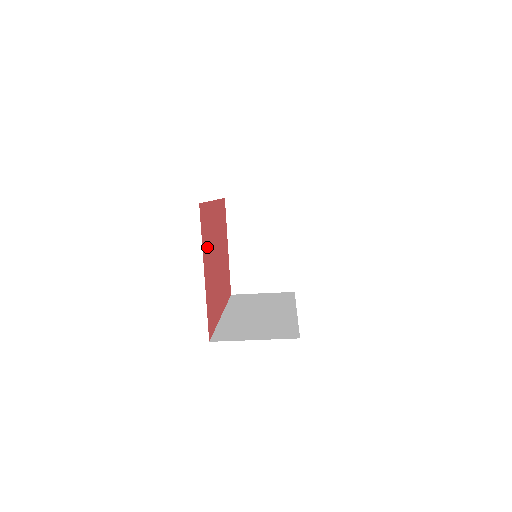
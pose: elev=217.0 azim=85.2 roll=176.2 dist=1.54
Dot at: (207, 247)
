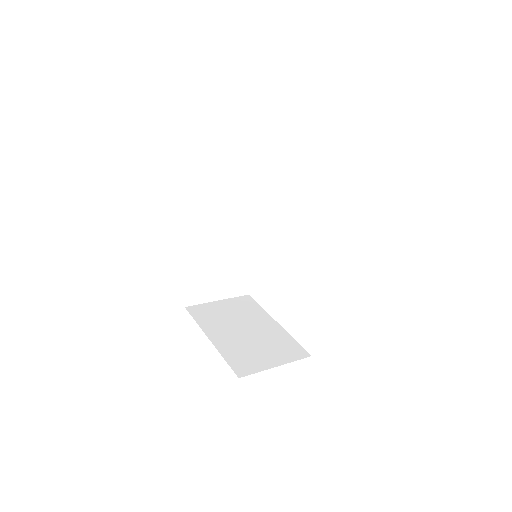
Dot at: occluded
